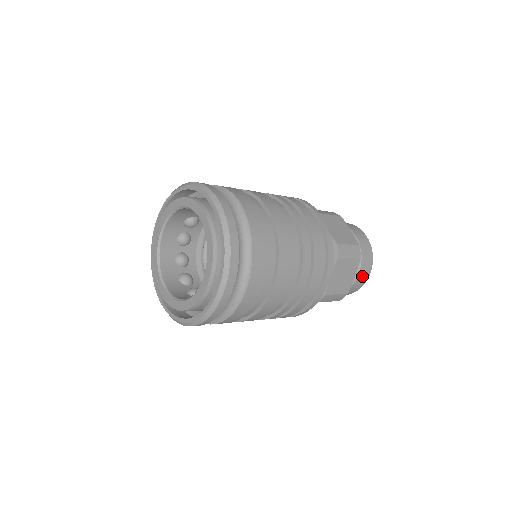
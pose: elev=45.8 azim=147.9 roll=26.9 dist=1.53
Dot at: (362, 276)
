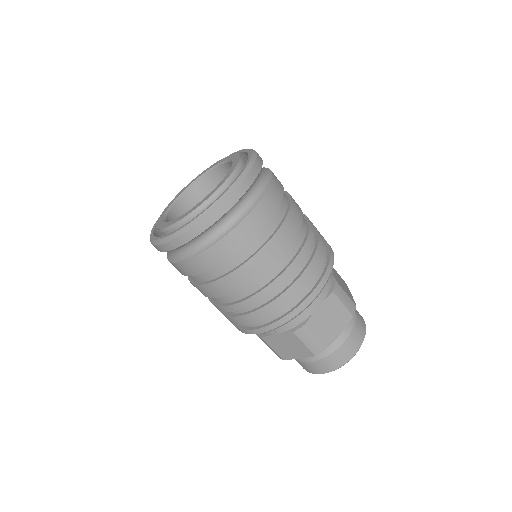
Dot at: (347, 348)
